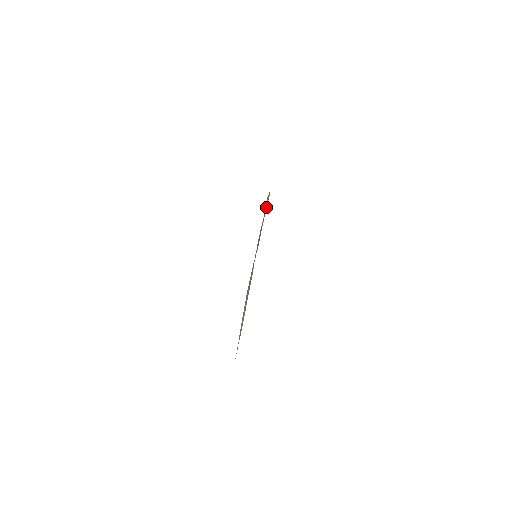
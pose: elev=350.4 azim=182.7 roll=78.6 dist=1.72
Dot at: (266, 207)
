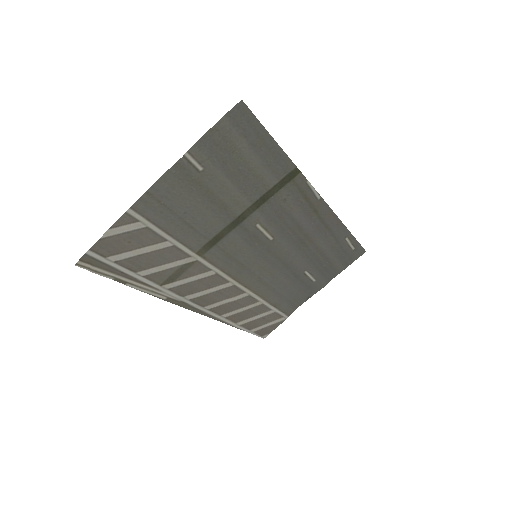
Dot at: (285, 180)
